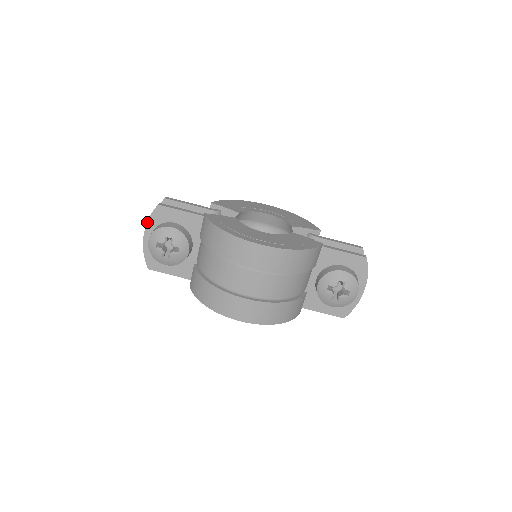
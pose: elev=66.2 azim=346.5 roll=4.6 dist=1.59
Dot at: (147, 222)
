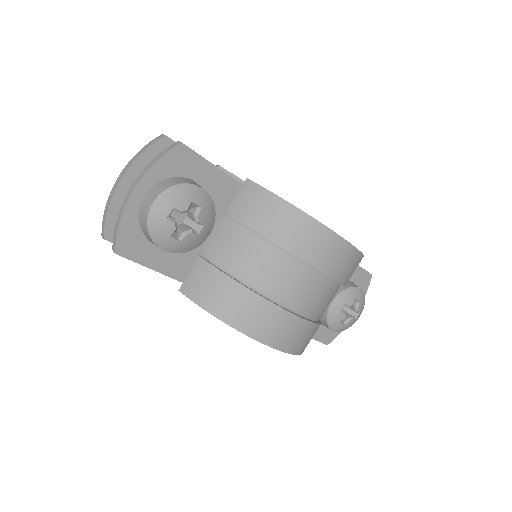
Dot at: (150, 167)
